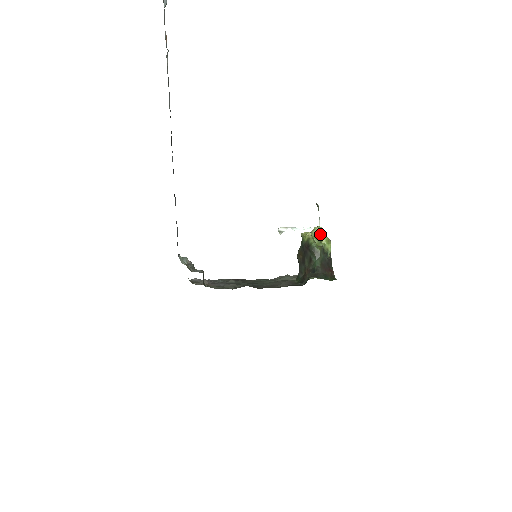
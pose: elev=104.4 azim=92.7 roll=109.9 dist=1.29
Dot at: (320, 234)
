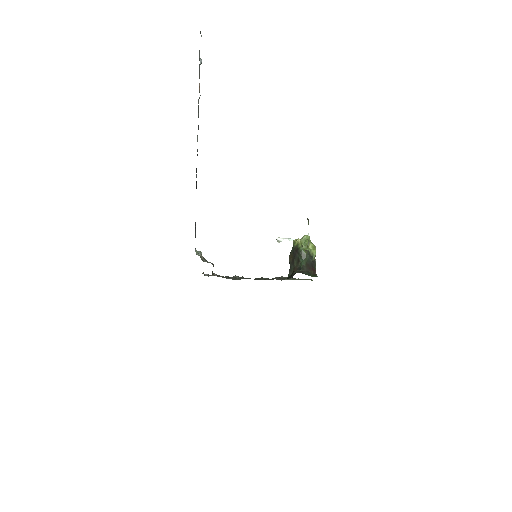
Dot at: (307, 241)
